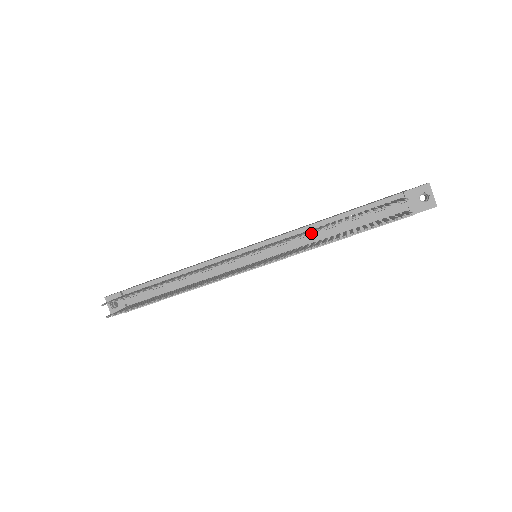
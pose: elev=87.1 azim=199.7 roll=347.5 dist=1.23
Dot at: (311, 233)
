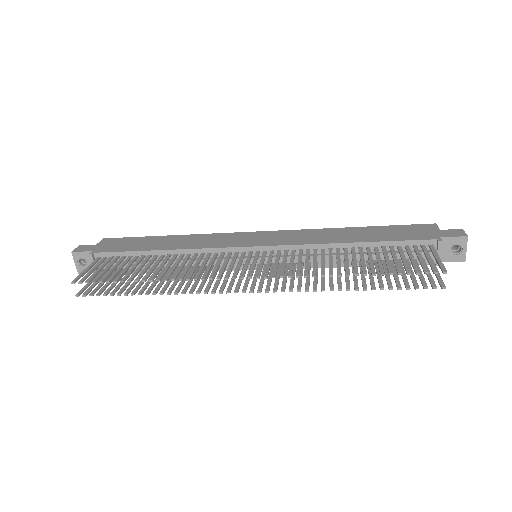
Dot at: occluded
